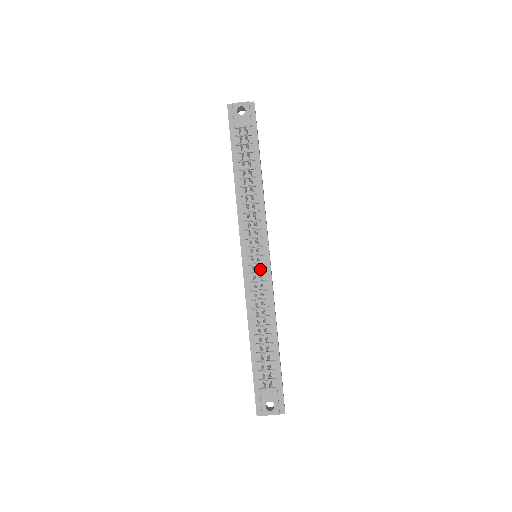
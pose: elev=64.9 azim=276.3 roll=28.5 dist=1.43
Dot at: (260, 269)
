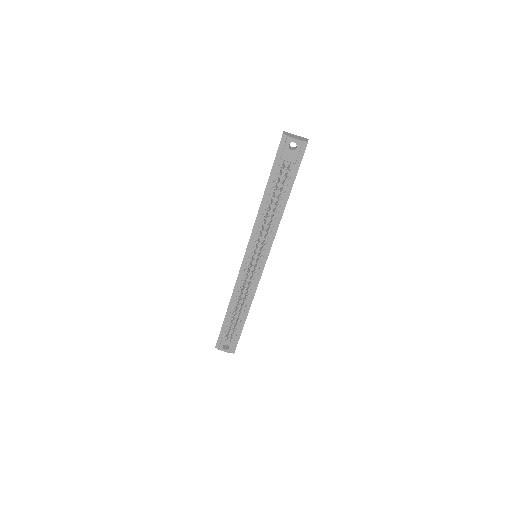
Dot at: (254, 269)
